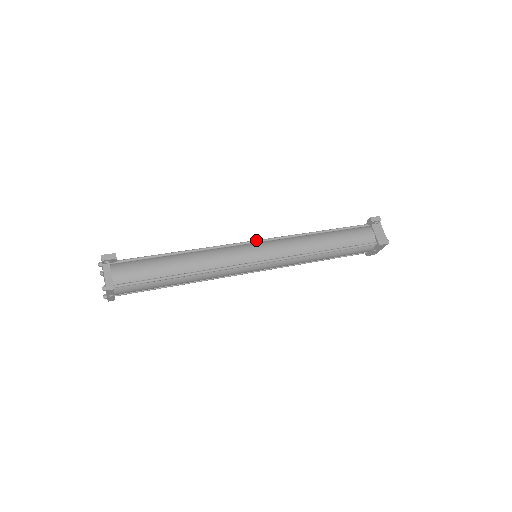
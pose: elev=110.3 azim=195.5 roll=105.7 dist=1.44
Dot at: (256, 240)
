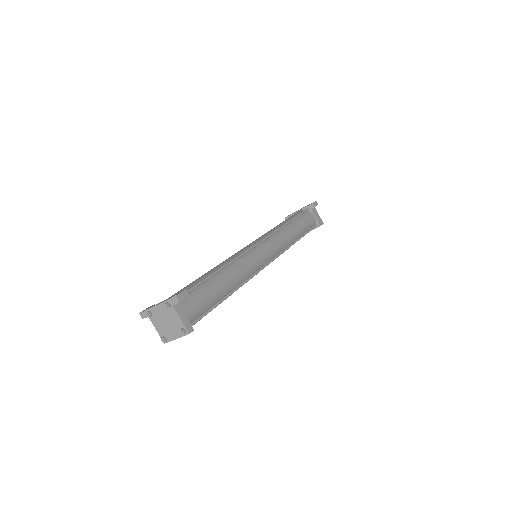
Dot at: (259, 241)
